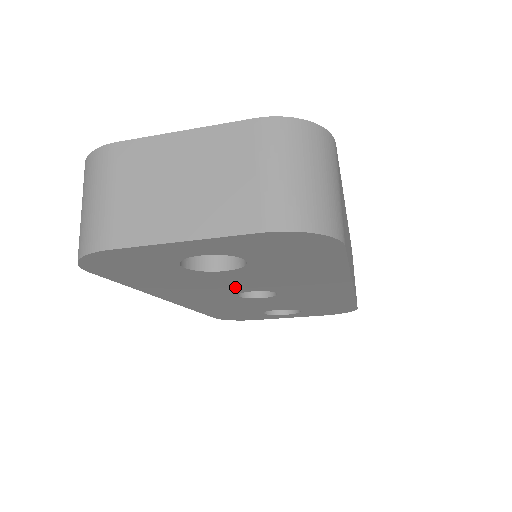
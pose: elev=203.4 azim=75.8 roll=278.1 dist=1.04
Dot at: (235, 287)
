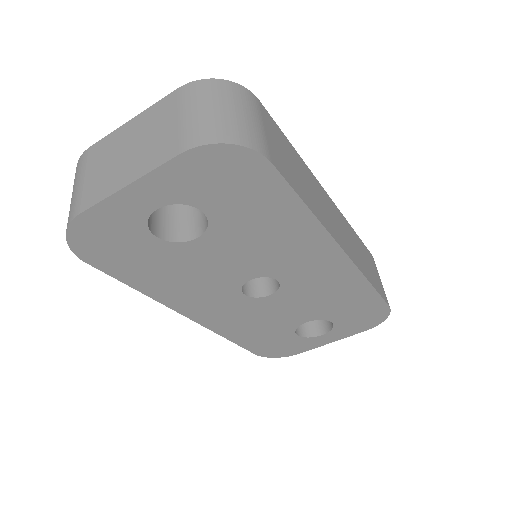
Dot at: (229, 273)
